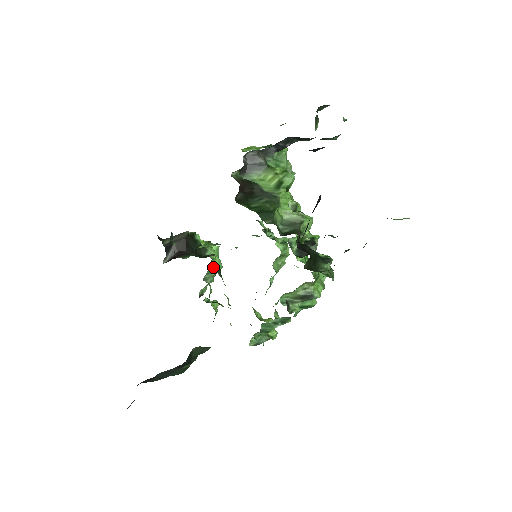
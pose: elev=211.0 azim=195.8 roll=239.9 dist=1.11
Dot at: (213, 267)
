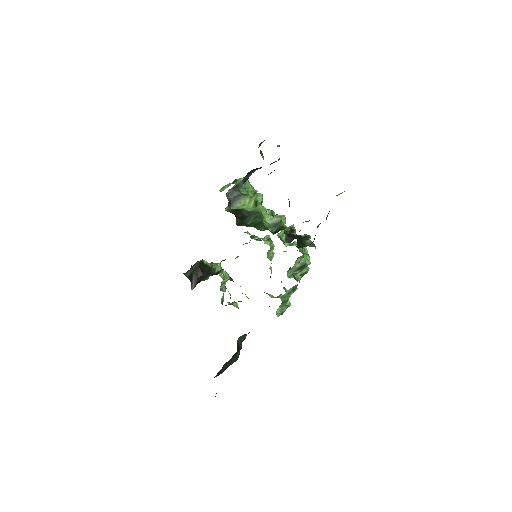
Dot at: occluded
